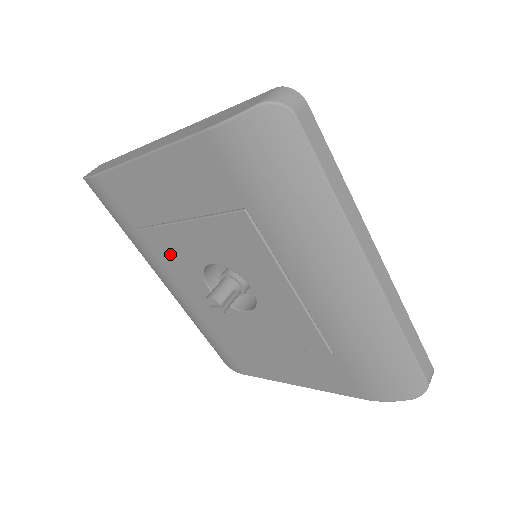
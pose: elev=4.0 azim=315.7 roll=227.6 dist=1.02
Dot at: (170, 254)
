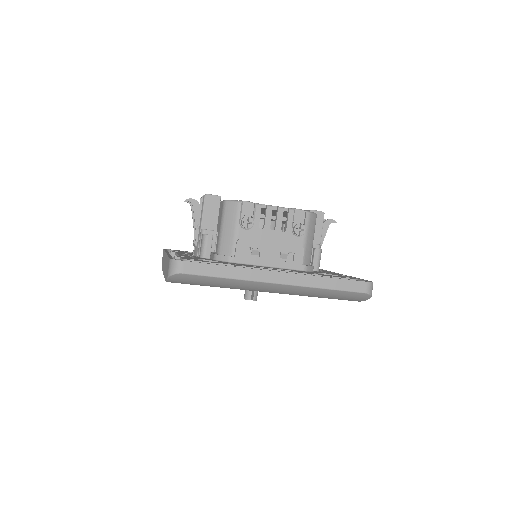
Dot at: occluded
